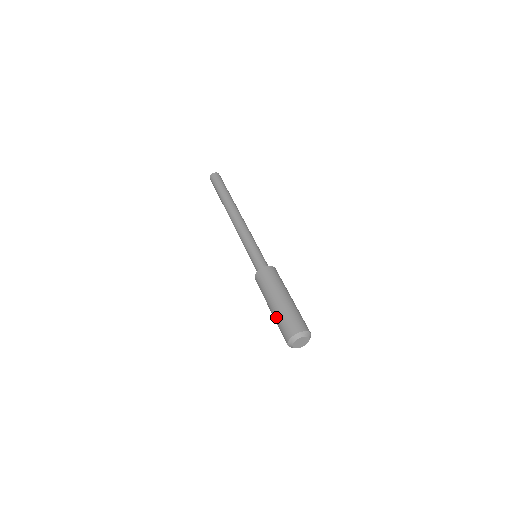
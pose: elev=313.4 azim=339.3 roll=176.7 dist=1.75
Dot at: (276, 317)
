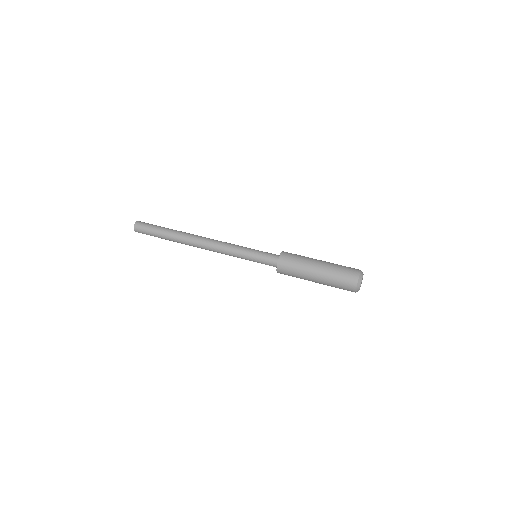
Dot at: (331, 273)
